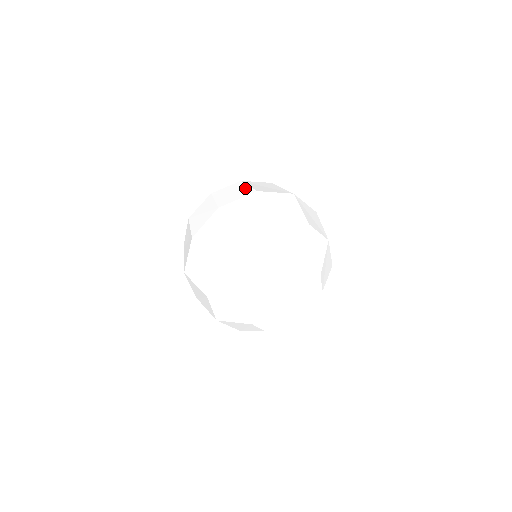
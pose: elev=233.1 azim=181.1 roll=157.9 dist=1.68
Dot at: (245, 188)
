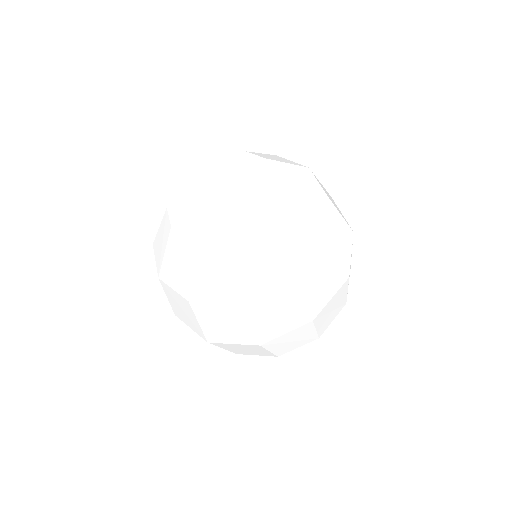
Dot at: occluded
